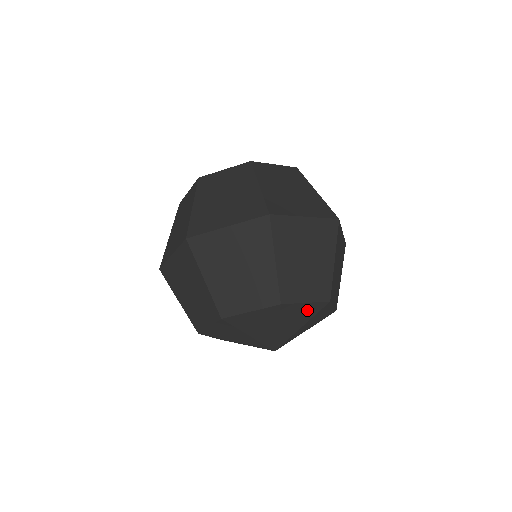
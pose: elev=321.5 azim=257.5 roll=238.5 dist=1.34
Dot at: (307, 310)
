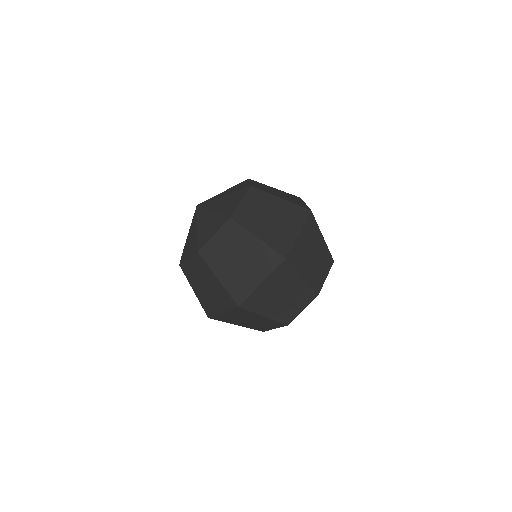
Dot at: occluded
